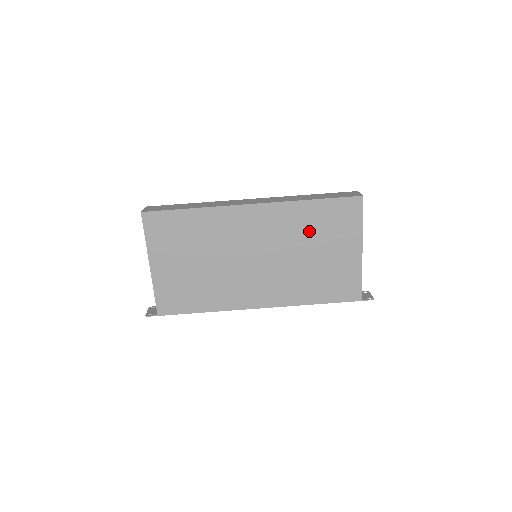
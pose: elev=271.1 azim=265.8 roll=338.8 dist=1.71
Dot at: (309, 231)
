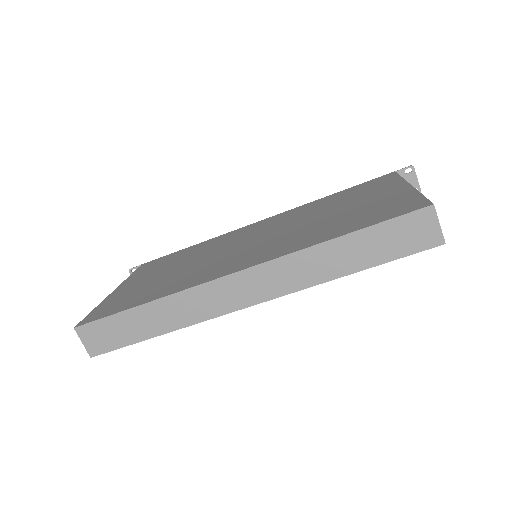
Dot at: occluded
